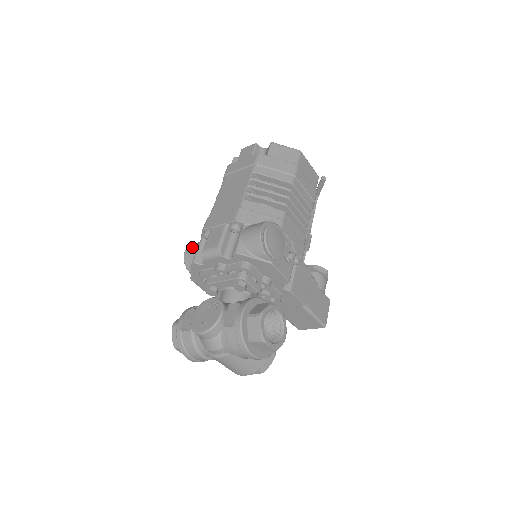
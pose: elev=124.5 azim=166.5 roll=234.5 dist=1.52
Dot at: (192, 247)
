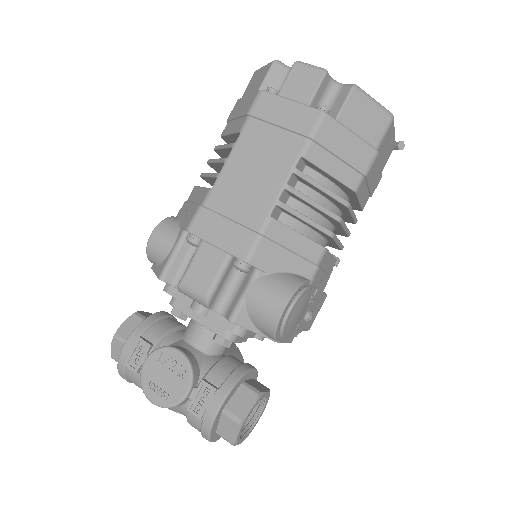
Dot at: (163, 238)
